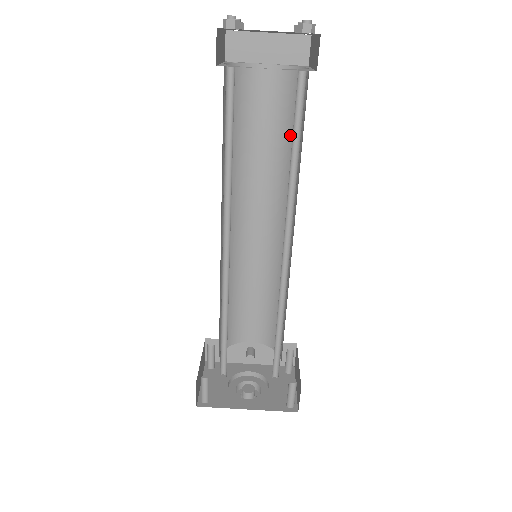
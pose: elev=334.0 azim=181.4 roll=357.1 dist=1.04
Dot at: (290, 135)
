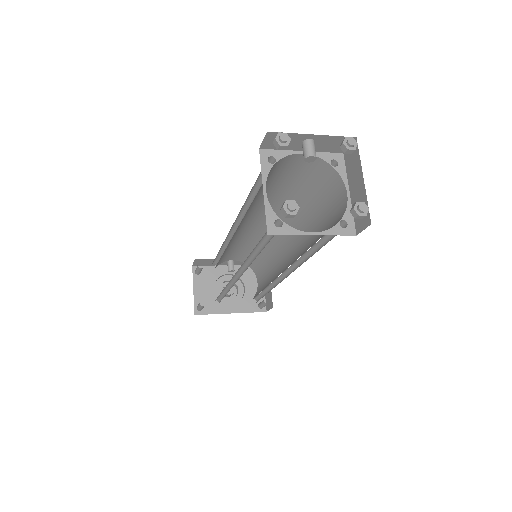
Dot at: (308, 196)
